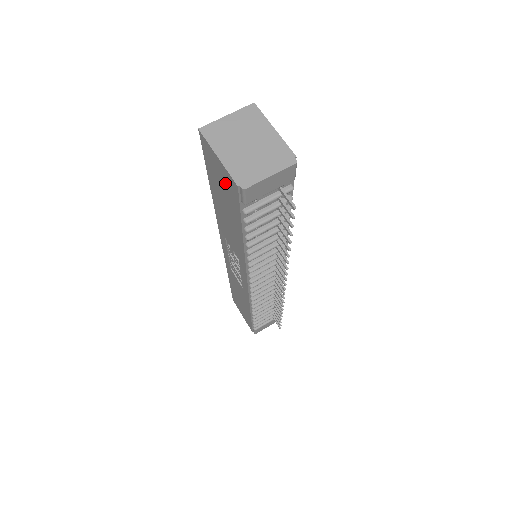
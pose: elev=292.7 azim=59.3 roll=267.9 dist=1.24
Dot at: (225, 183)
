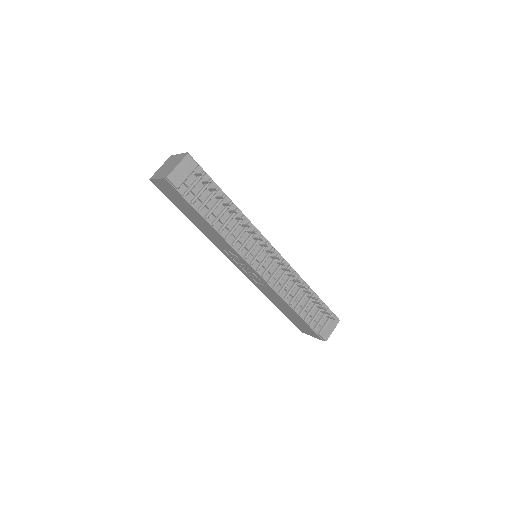
Dot at: (171, 191)
